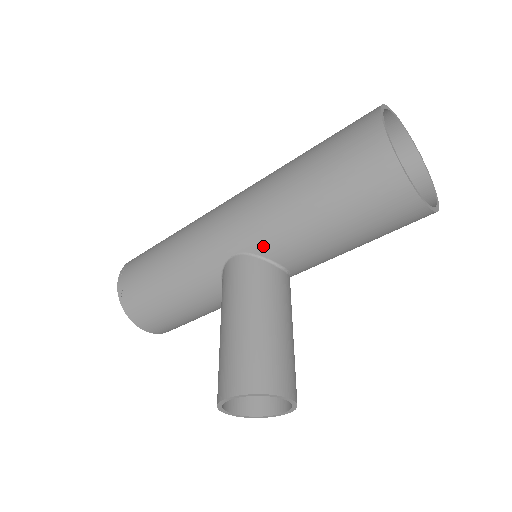
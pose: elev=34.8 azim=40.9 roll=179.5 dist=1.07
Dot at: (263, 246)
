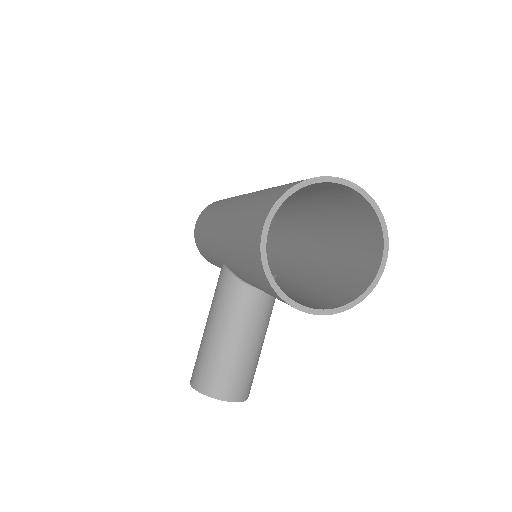
Dot at: (232, 270)
